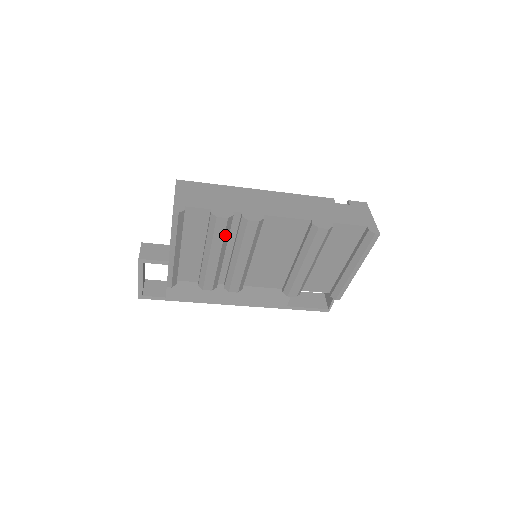
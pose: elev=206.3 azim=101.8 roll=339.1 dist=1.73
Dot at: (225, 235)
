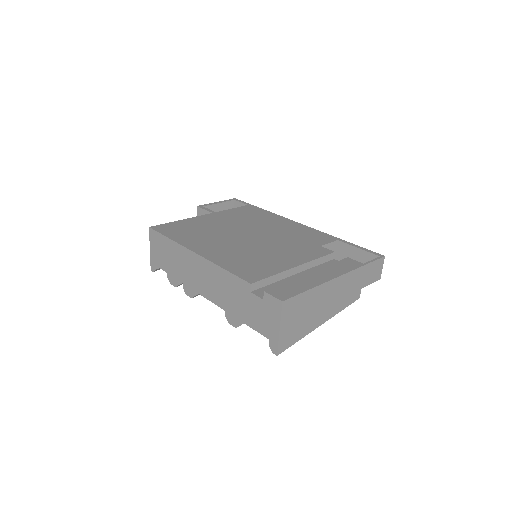
Dot at: occluded
